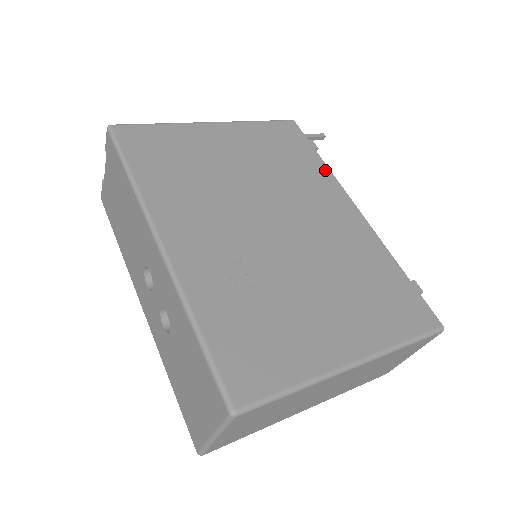
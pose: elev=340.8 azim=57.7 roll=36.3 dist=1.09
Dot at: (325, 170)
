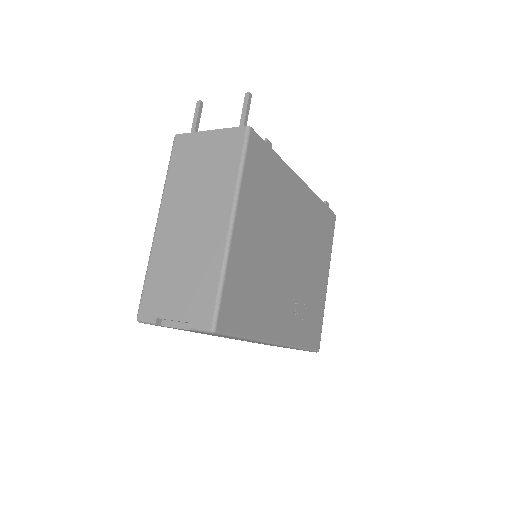
Dot at: (283, 166)
